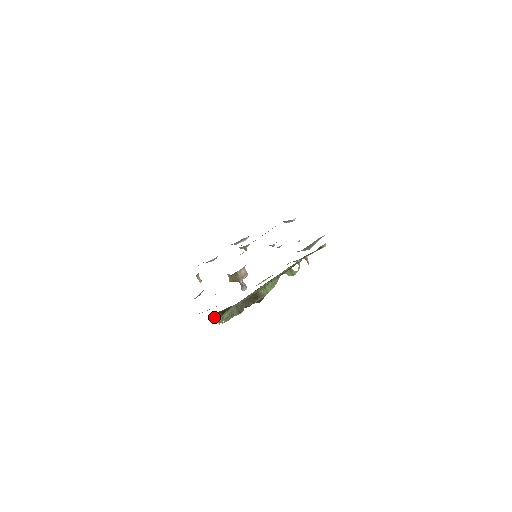
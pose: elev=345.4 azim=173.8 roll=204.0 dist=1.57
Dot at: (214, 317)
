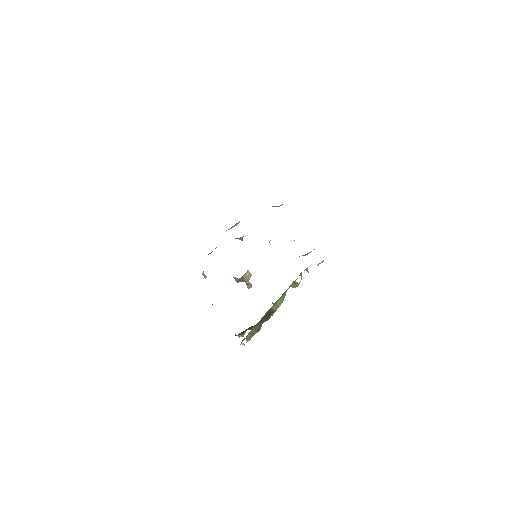
Dot at: (236, 335)
